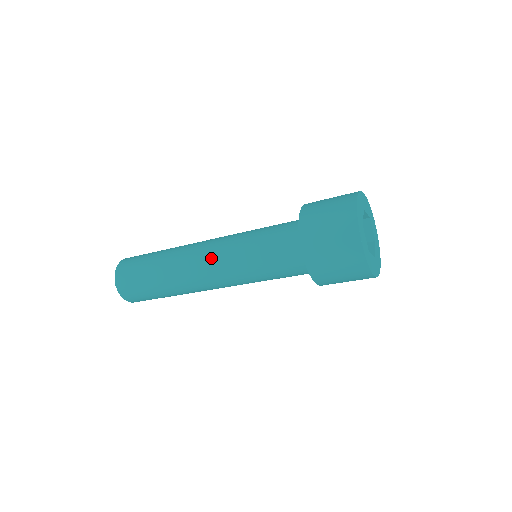
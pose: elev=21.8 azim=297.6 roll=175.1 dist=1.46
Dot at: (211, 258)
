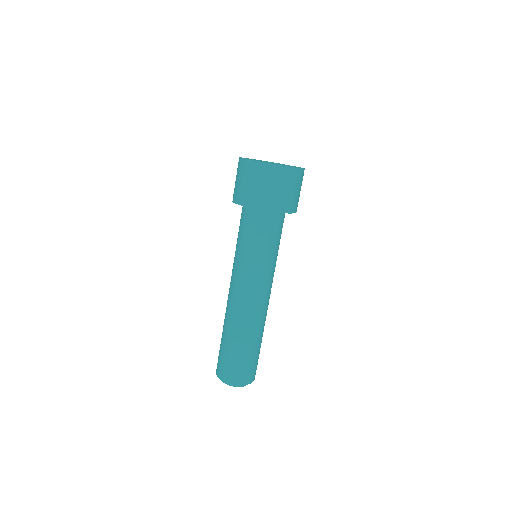
Dot at: occluded
